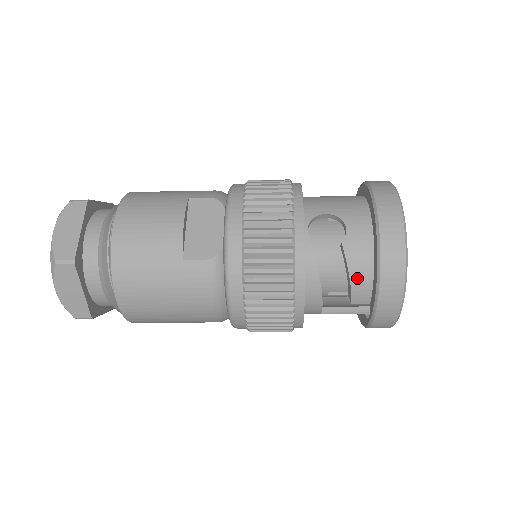
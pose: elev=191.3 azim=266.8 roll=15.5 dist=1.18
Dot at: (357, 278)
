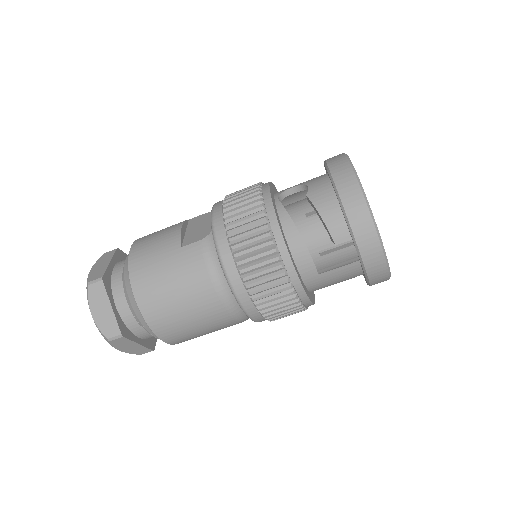
Dot at: (327, 215)
